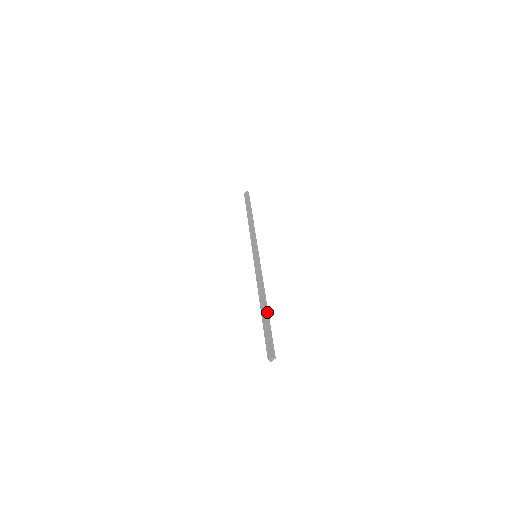
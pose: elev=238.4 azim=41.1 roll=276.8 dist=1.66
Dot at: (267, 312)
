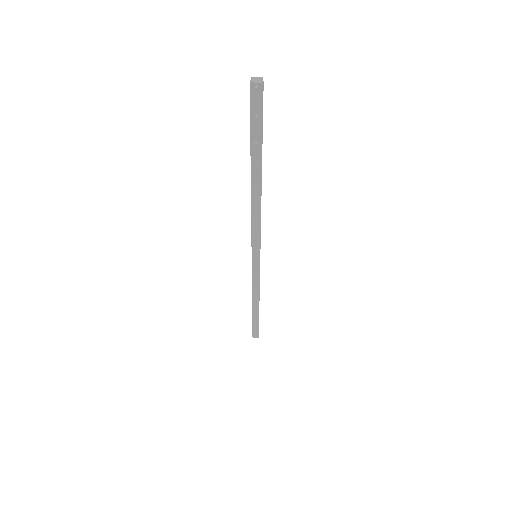
Dot at: occluded
